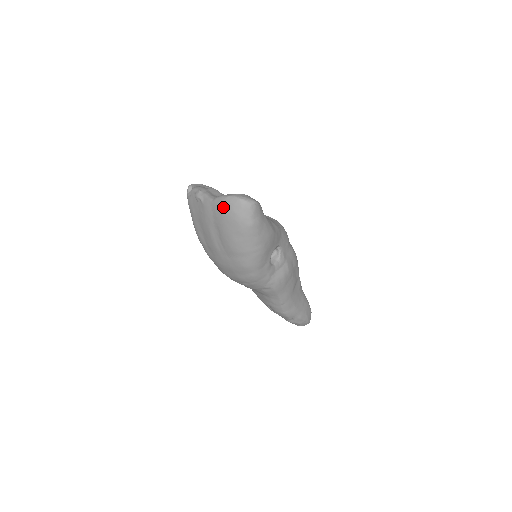
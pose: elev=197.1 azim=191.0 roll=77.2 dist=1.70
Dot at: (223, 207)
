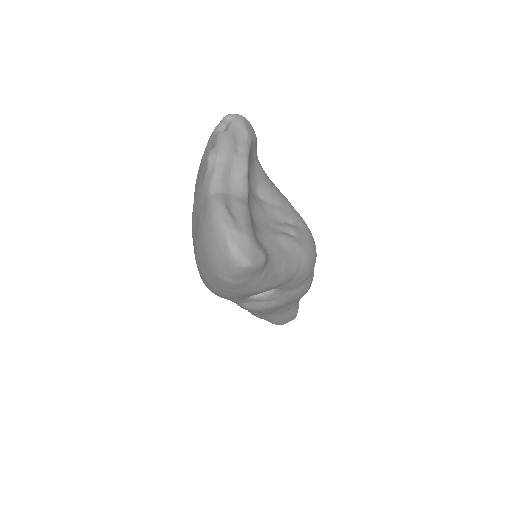
Dot at: (207, 225)
